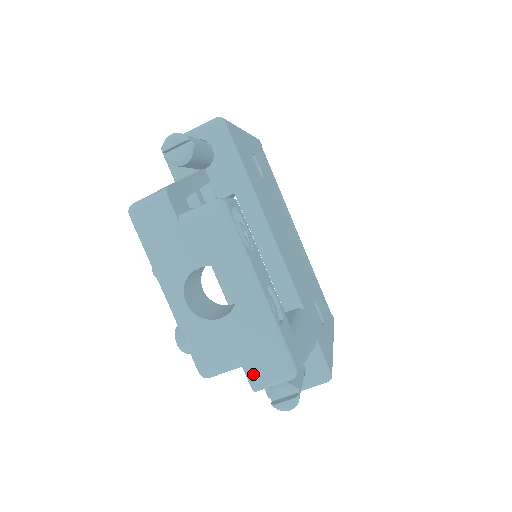
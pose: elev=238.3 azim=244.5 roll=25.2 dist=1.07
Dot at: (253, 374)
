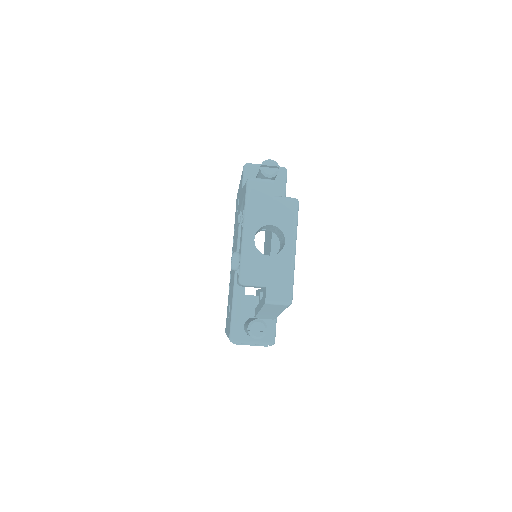
Dot at: (270, 292)
